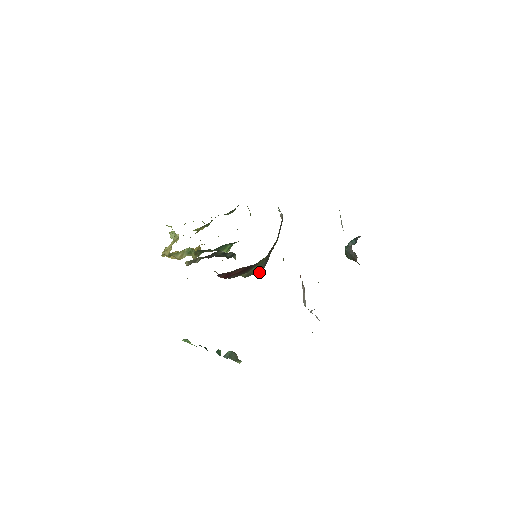
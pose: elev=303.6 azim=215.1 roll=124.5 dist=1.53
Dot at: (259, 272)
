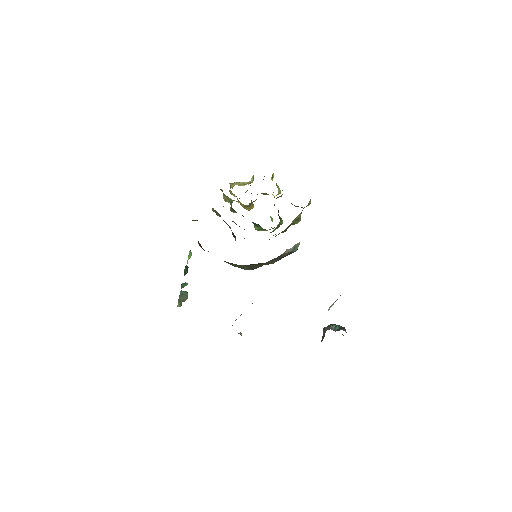
Dot at: occluded
